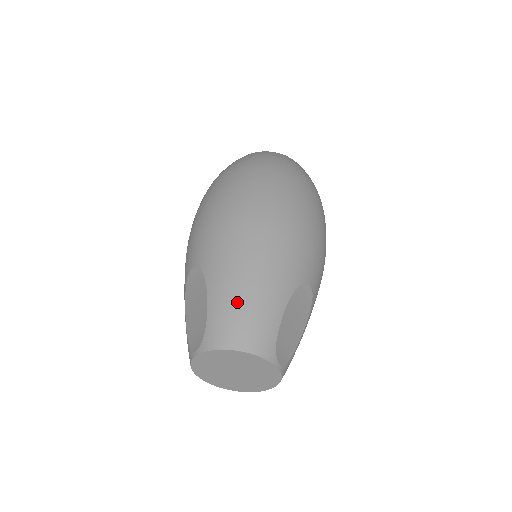
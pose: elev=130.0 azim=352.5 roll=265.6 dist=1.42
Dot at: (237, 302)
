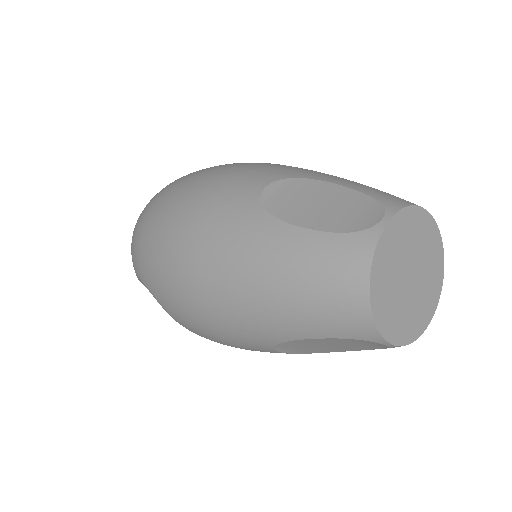
Dot at: occluded
